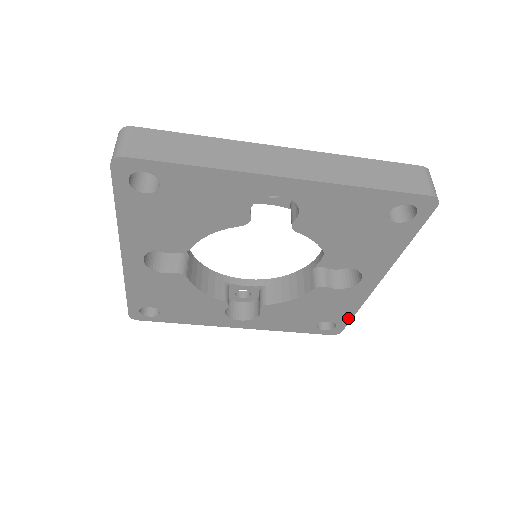
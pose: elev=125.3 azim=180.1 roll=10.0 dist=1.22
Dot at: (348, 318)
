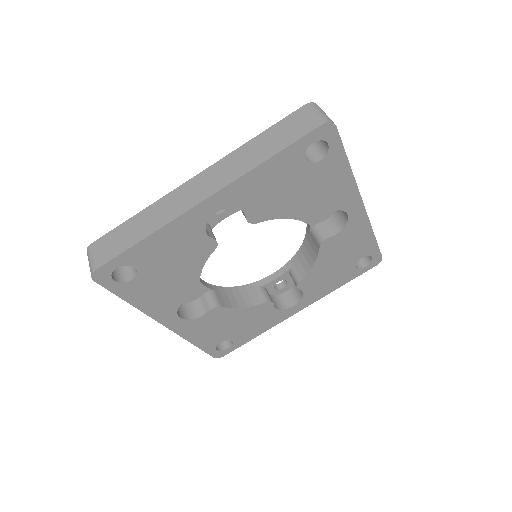
Dot at: (245, 341)
